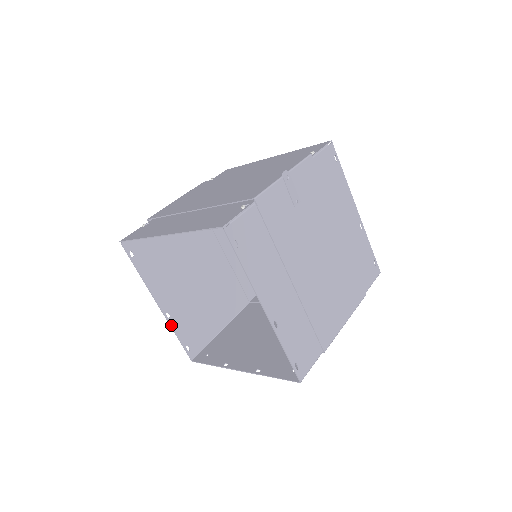
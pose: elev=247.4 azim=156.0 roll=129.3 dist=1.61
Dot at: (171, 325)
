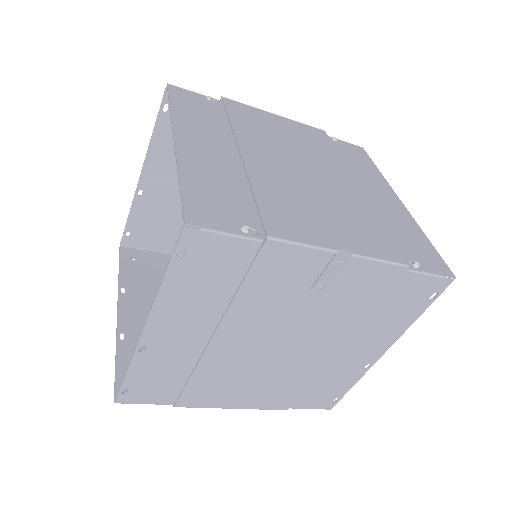
Dot at: (134, 202)
